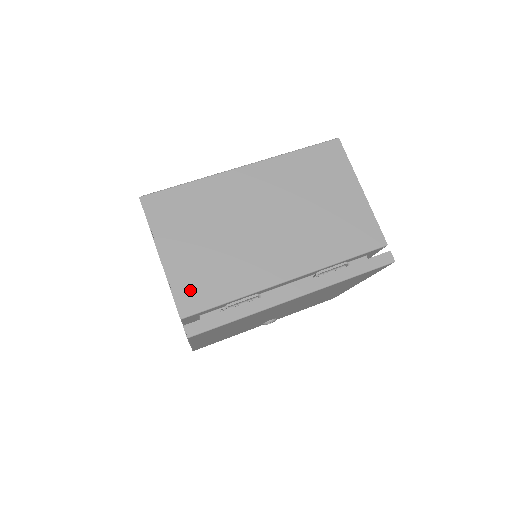
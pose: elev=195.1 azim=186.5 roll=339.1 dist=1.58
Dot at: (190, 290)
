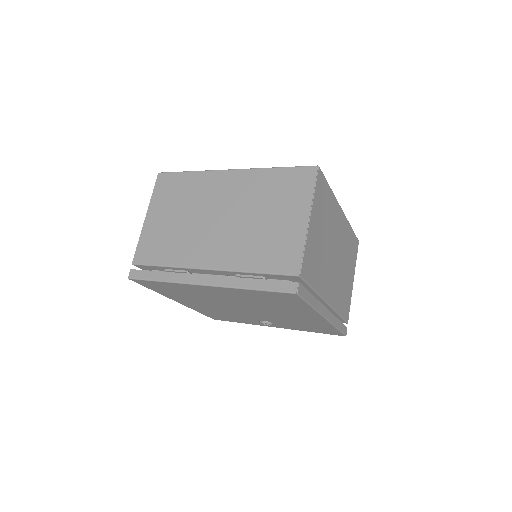
Dot at: (147, 247)
